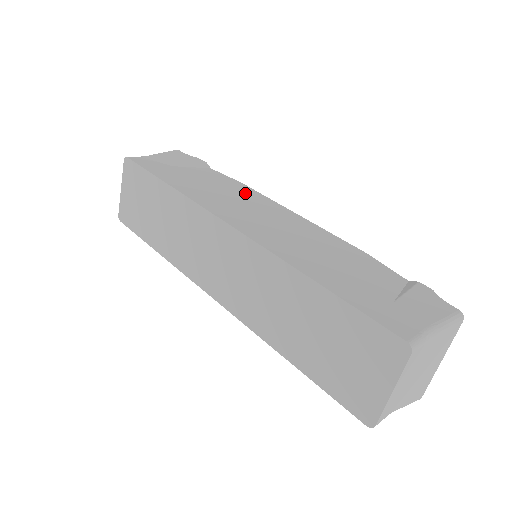
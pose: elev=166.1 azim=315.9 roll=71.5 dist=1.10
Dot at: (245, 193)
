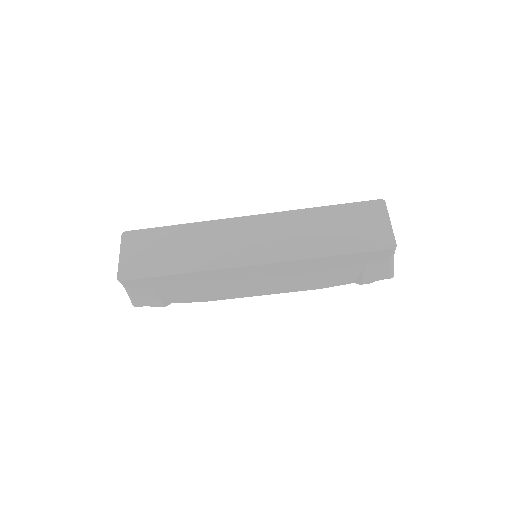
Dot at: occluded
